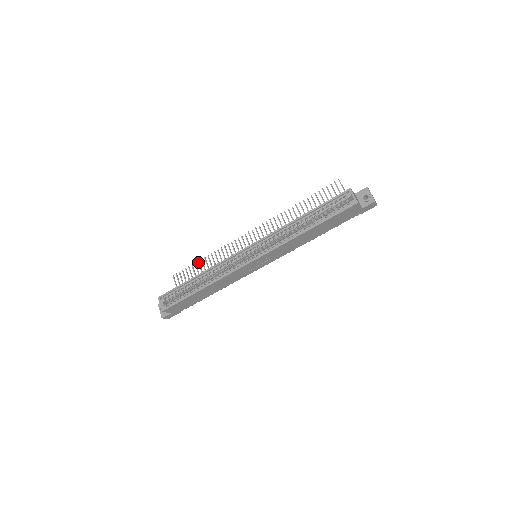
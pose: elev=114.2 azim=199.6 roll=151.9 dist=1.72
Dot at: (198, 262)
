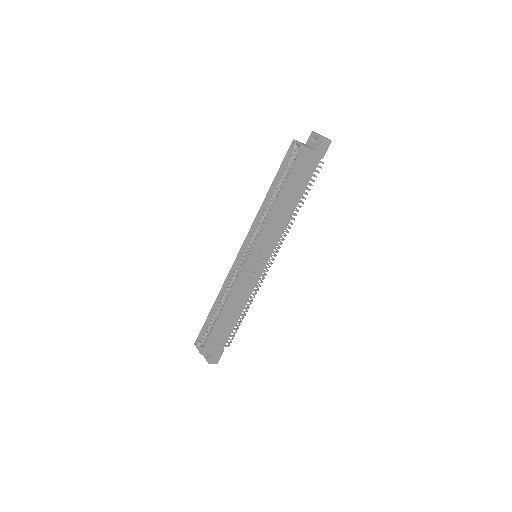
Dot at: occluded
